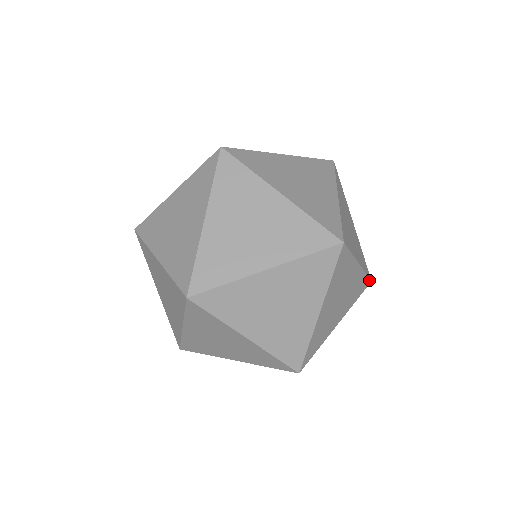
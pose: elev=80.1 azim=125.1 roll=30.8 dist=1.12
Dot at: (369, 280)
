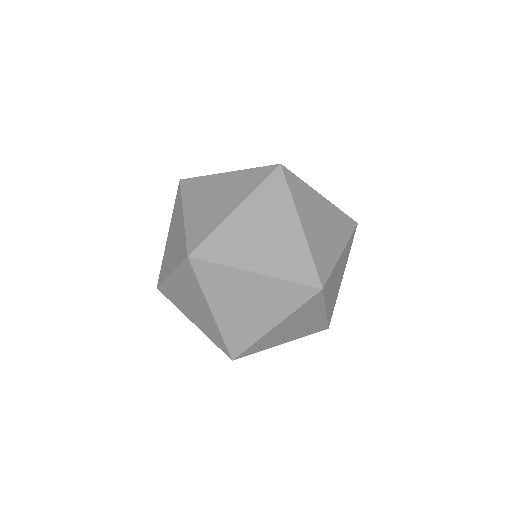
Dot at: (353, 221)
